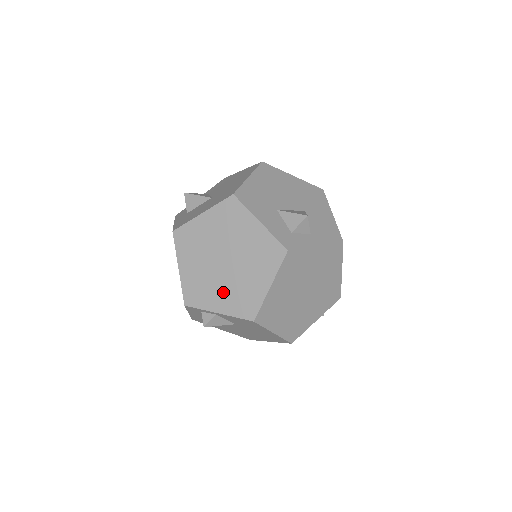
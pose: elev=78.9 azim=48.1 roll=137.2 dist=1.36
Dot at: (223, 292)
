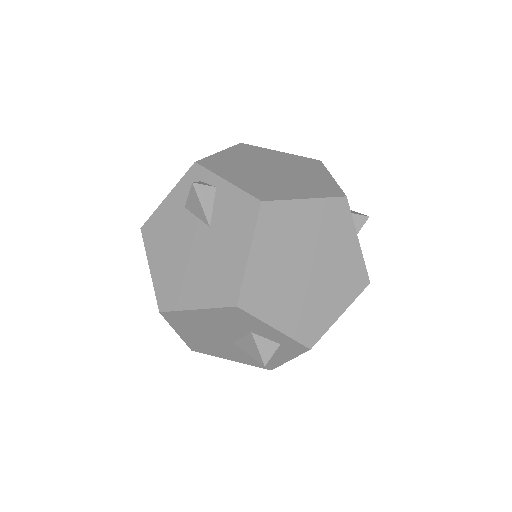
Dot at: (249, 177)
